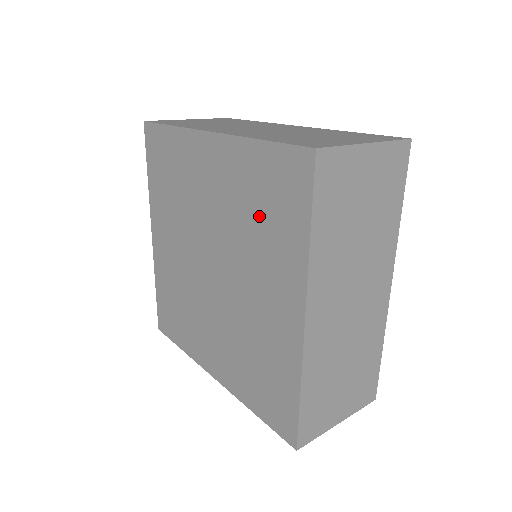
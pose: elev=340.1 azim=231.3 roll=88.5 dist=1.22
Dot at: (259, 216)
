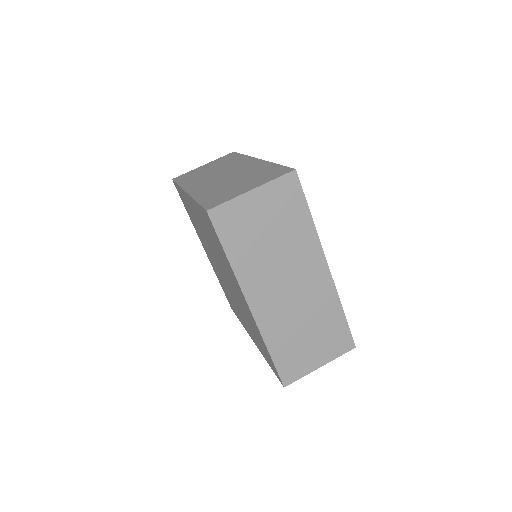
Dot at: (215, 245)
